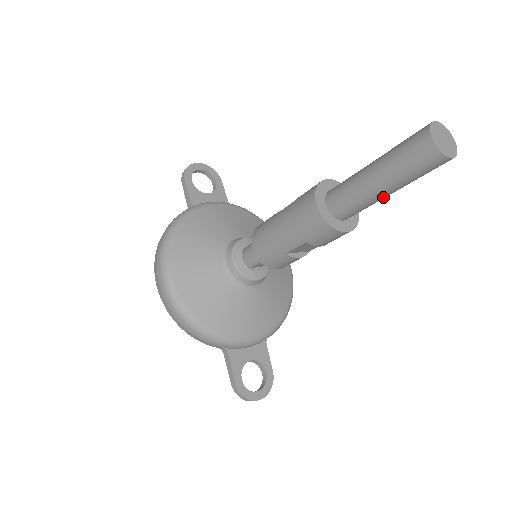
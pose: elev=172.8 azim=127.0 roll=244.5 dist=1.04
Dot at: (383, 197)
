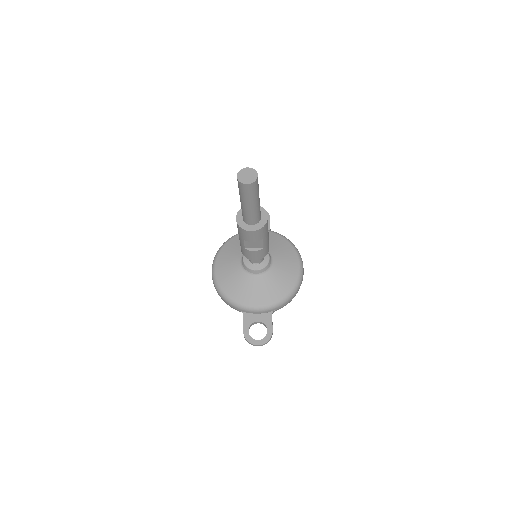
Dot at: (250, 209)
